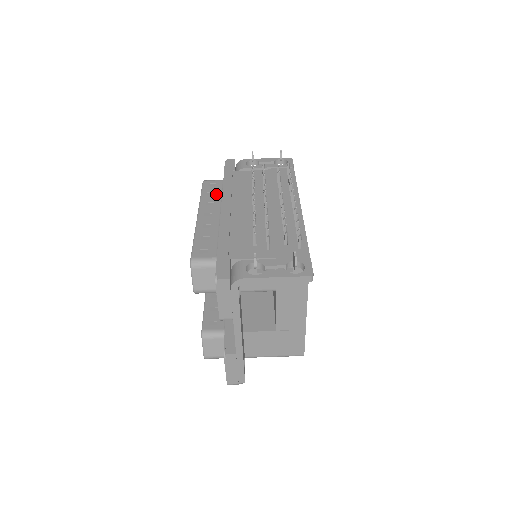
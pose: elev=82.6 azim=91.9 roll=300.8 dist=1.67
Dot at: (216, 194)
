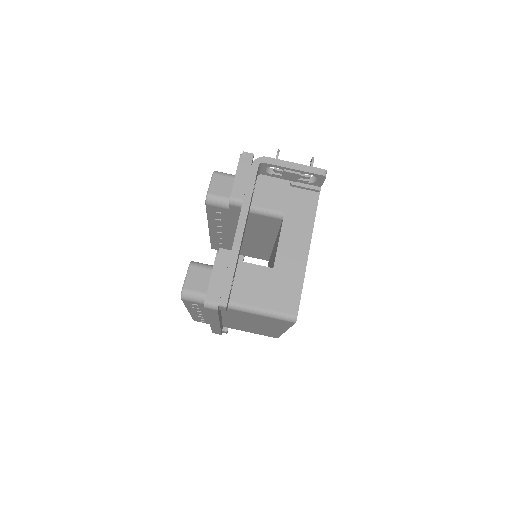
Dot at: occluded
